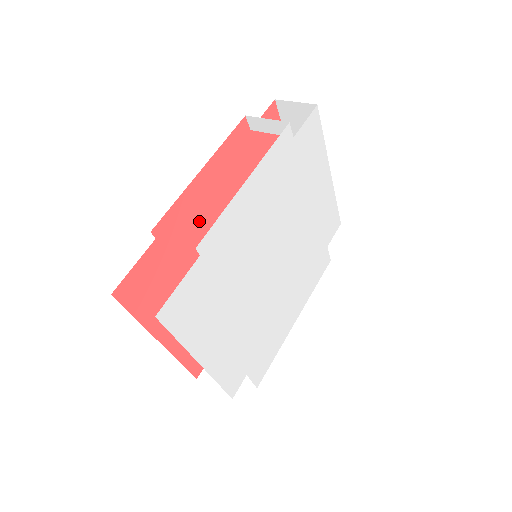
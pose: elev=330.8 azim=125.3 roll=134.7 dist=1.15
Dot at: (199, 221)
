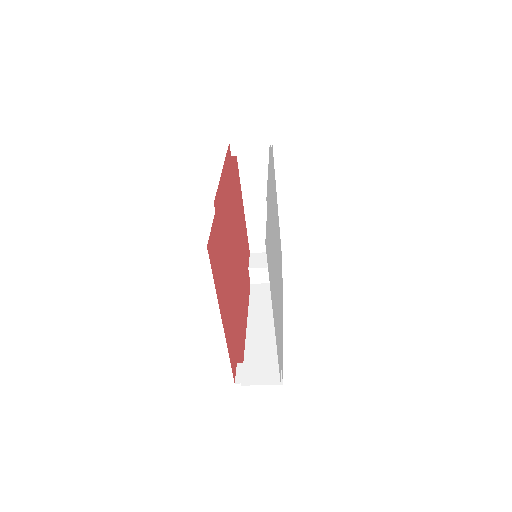
Dot at: (224, 214)
